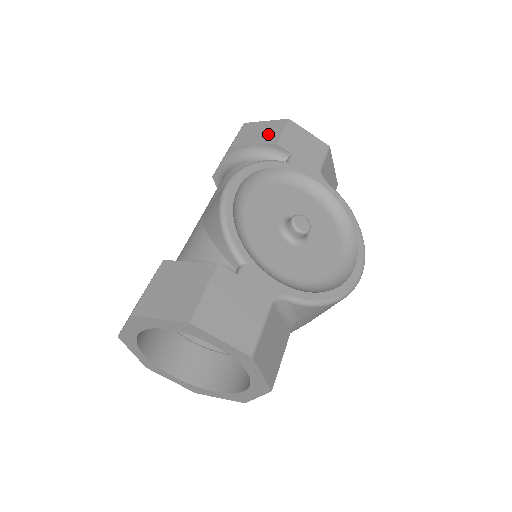
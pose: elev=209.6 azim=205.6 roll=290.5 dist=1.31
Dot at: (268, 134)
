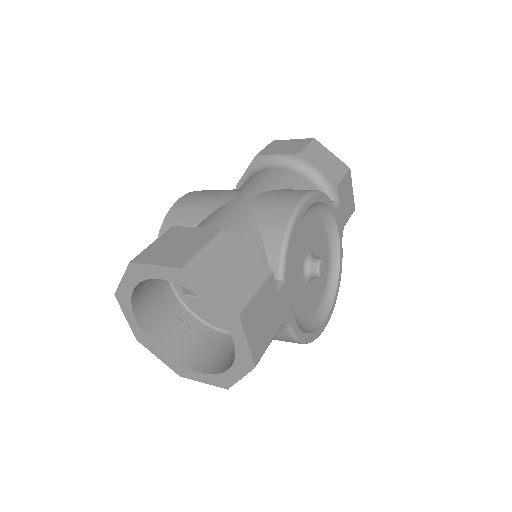
Dot at: (332, 169)
